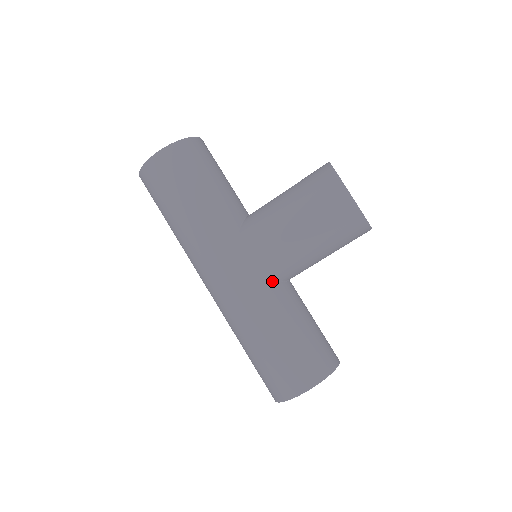
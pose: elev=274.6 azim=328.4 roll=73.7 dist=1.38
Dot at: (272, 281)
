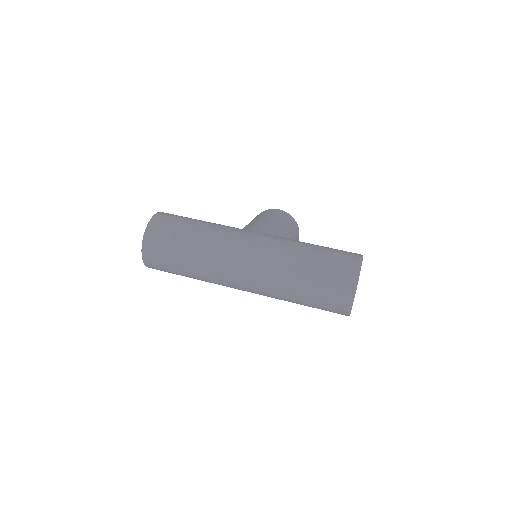
Dot at: occluded
